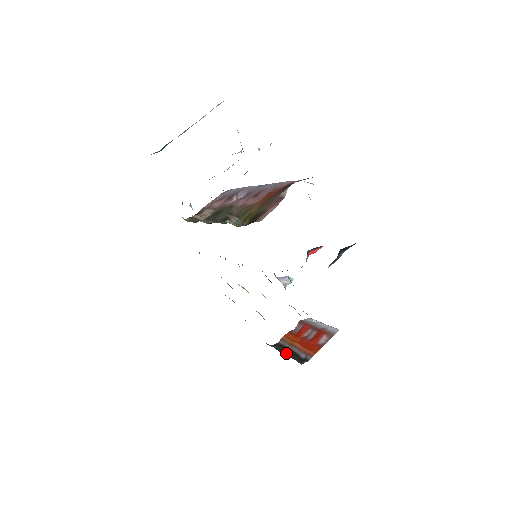
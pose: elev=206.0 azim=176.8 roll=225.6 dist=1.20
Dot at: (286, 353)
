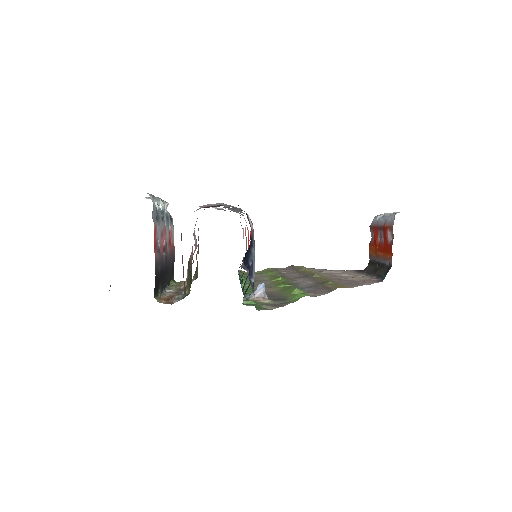
Dot at: (373, 273)
